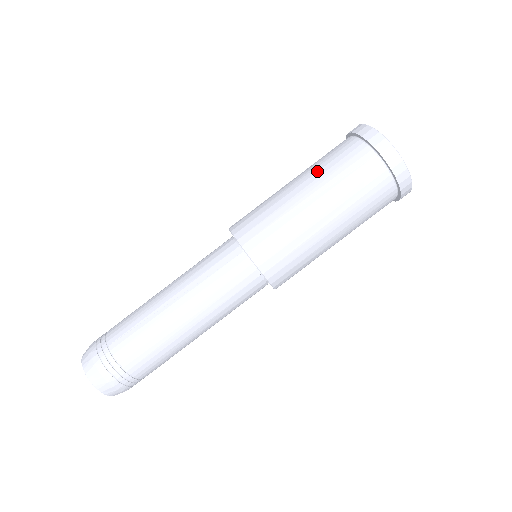
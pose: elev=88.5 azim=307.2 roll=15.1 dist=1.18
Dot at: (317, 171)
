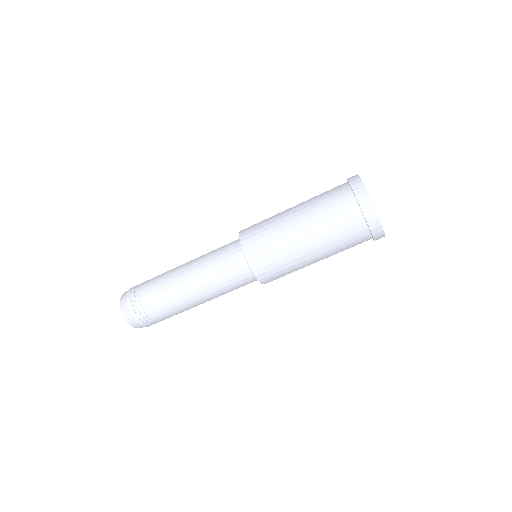
Dot at: (315, 215)
